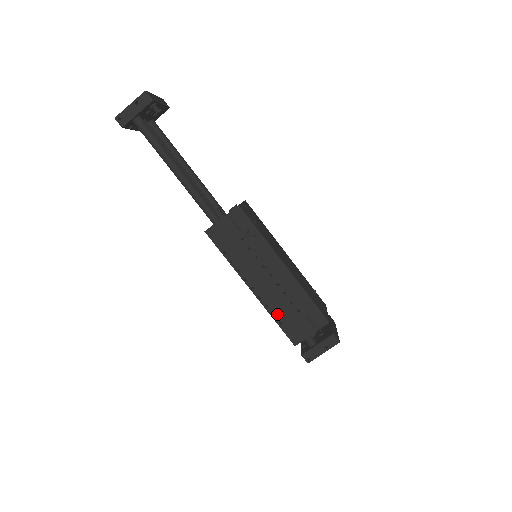
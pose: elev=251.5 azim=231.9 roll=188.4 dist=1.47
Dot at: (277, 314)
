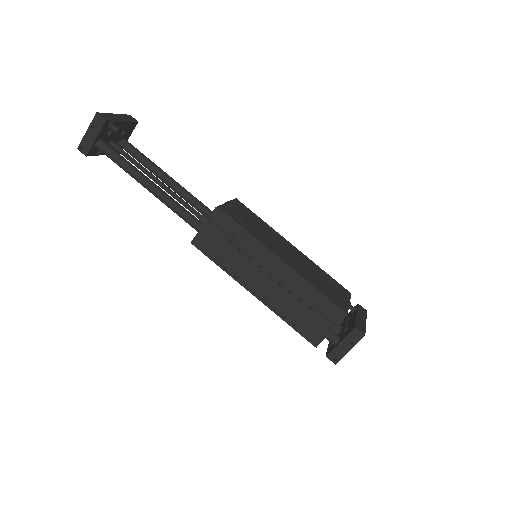
Dot at: (287, 316)
